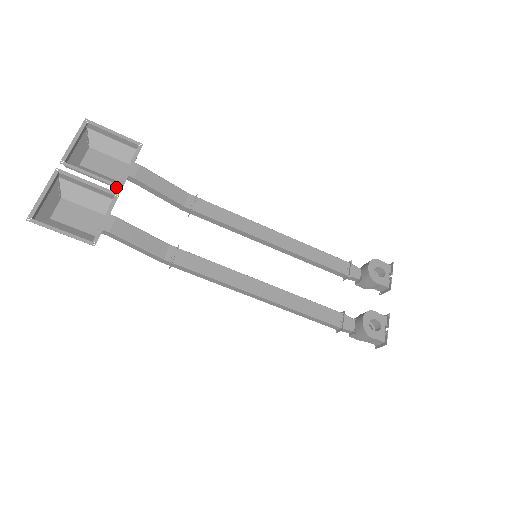
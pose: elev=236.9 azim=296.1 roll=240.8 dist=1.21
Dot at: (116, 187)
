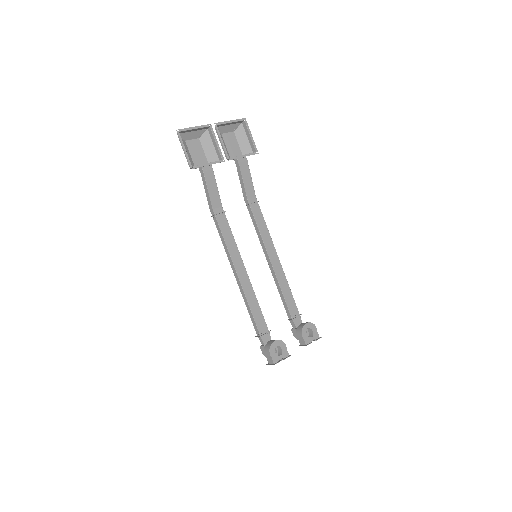
Dot at: (227, 158)
